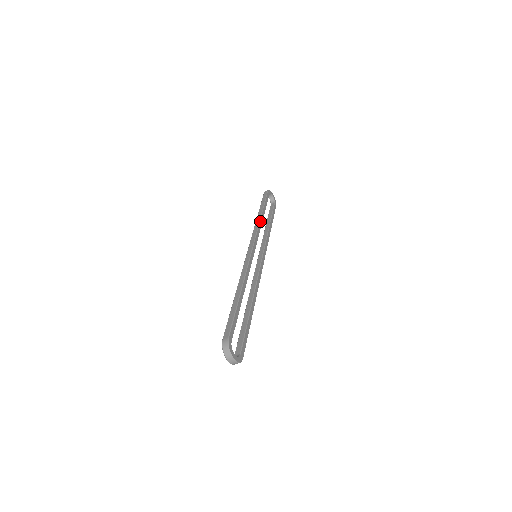
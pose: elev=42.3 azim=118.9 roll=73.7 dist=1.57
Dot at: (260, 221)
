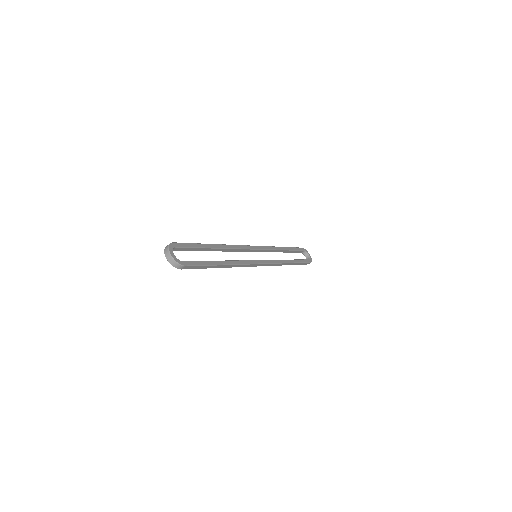
Dot at: (276, 247)
